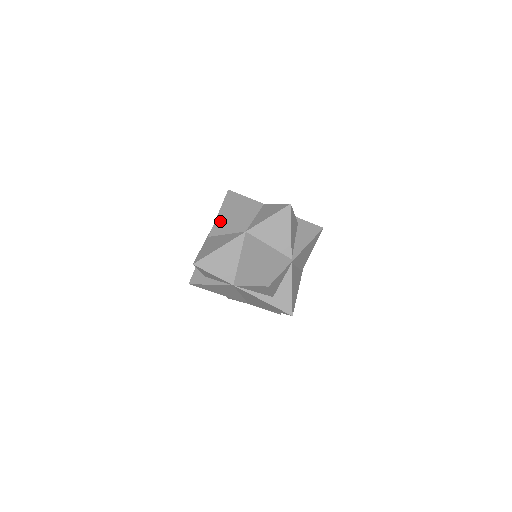
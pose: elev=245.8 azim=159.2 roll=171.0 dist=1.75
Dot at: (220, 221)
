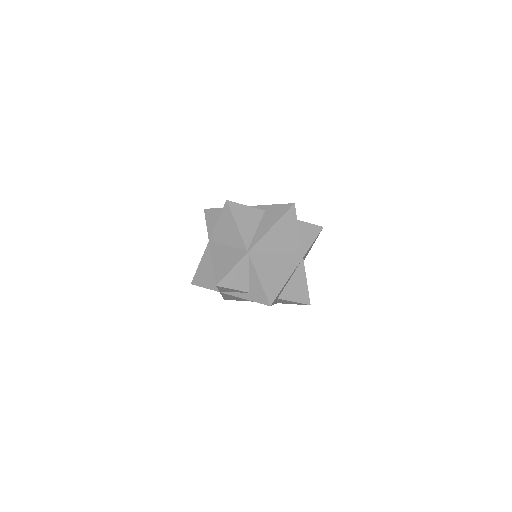
Dot at: occluded
